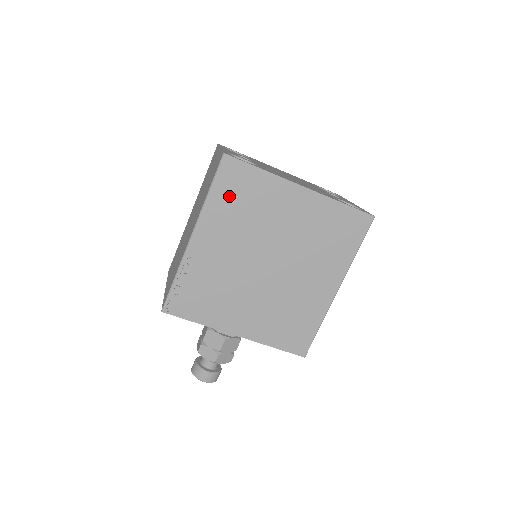
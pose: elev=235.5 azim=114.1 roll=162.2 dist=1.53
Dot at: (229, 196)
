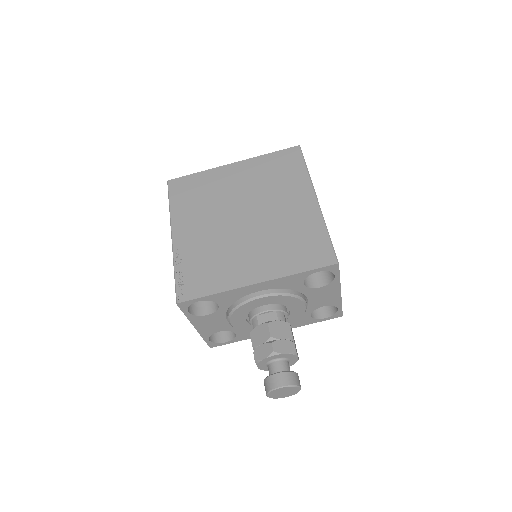
Dot at: (185, 198)
